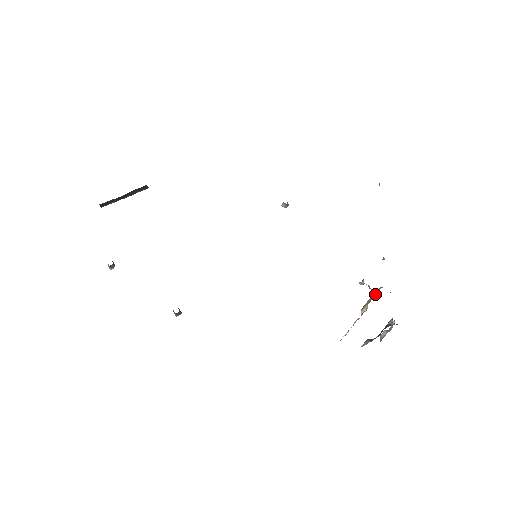
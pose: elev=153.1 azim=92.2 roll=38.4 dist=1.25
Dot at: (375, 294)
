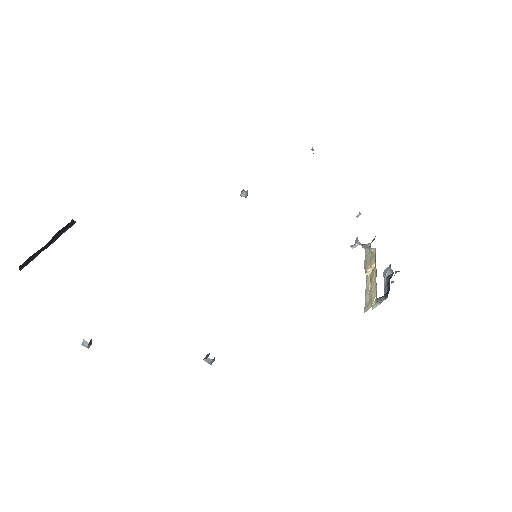
Dot at: (372, 251)
